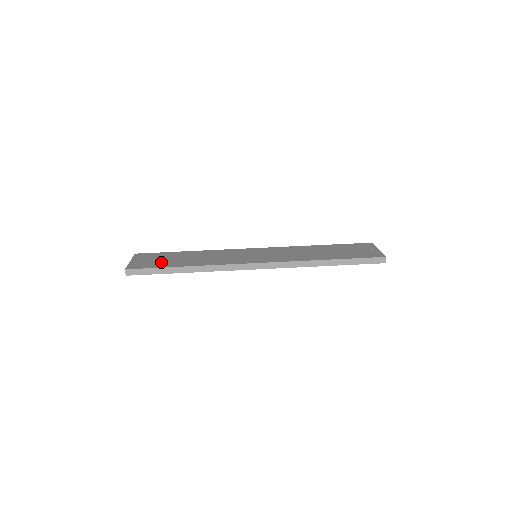
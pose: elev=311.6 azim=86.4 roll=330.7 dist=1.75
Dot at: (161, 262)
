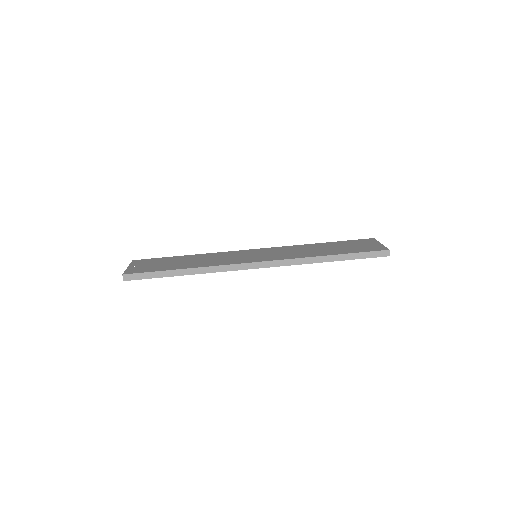
Dot at: (159, 266)
